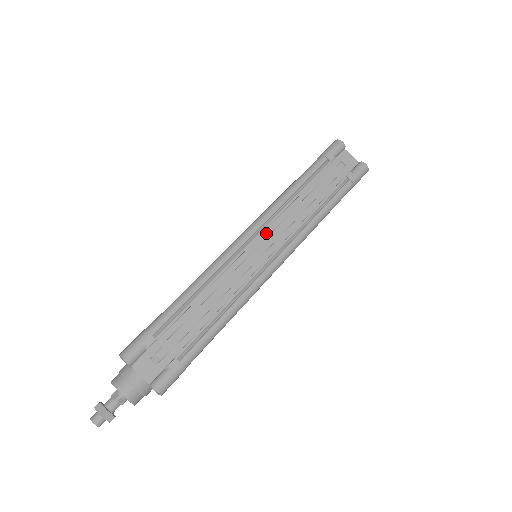
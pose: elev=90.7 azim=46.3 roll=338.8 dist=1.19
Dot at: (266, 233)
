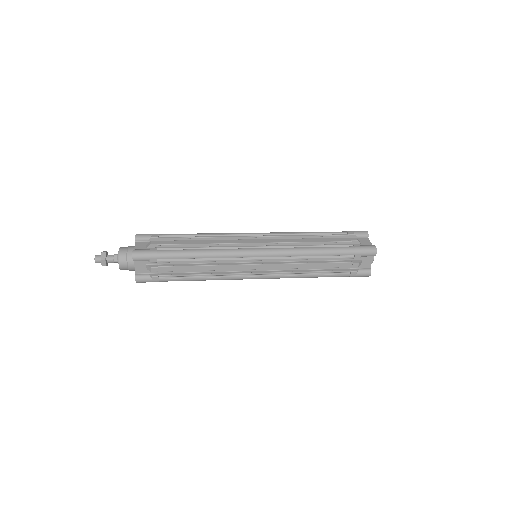
Dot at: occluded
